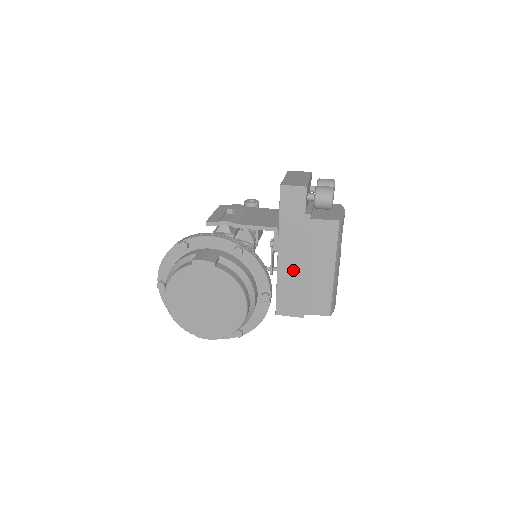
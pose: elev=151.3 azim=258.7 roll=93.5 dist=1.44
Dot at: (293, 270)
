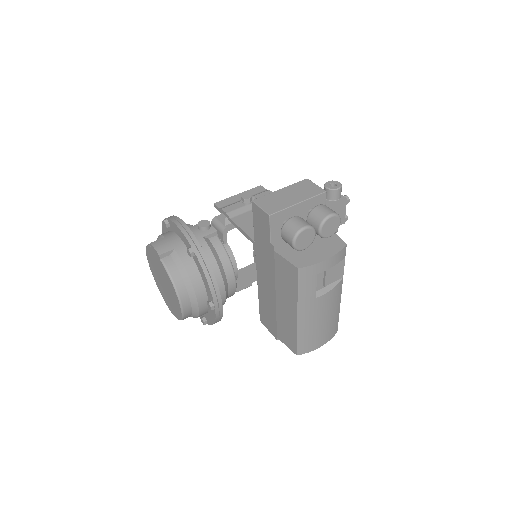
Dot at: (267, 291)
